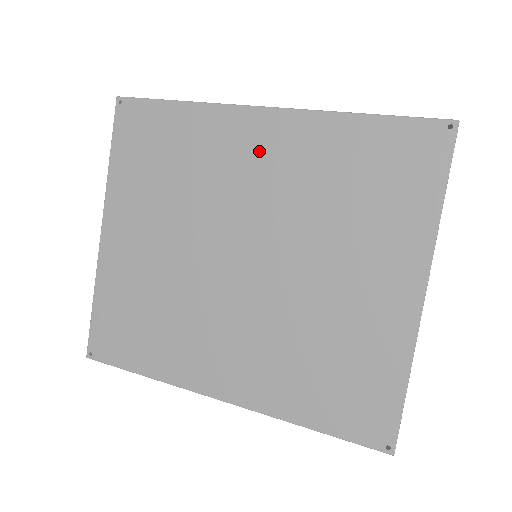
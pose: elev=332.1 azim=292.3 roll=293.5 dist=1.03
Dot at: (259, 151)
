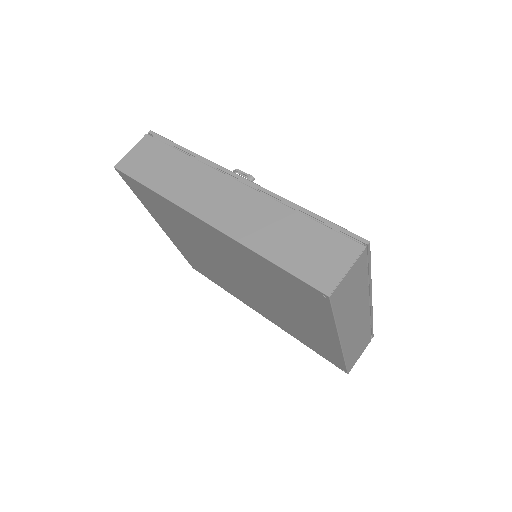
Dot at: (216, 241)
